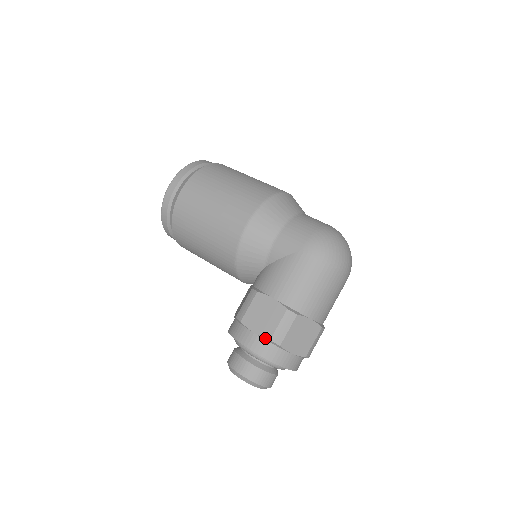
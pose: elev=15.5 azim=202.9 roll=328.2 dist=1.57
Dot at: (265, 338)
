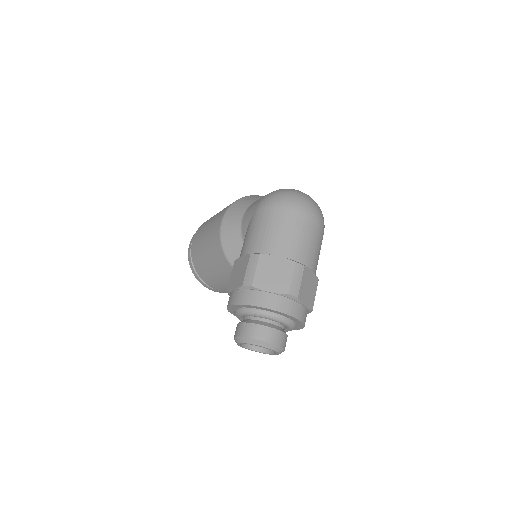
Dot at: (239, 287)
